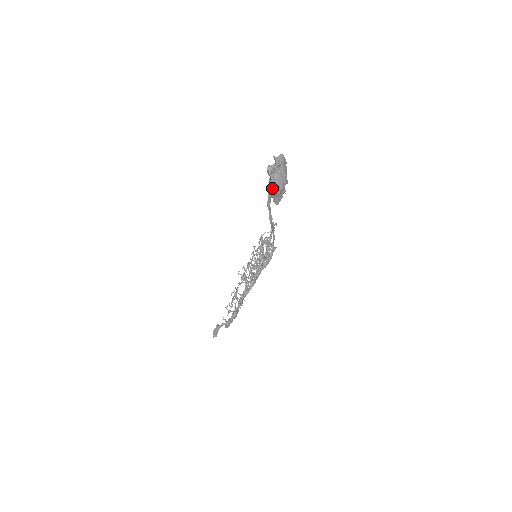
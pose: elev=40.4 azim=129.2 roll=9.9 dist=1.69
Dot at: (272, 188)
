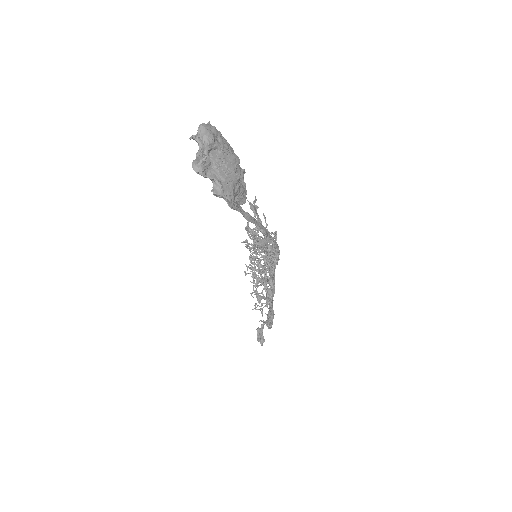
Dot at: (223, 195)
